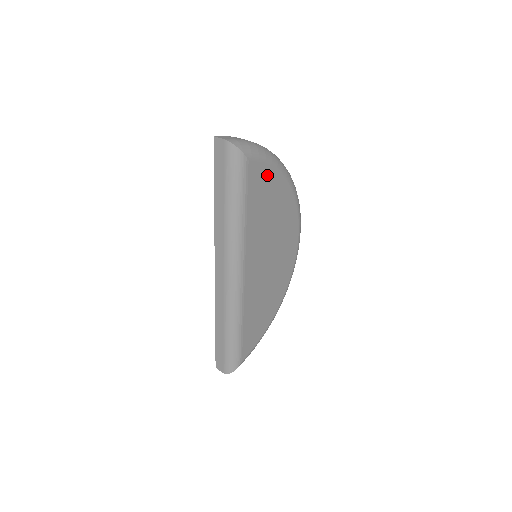
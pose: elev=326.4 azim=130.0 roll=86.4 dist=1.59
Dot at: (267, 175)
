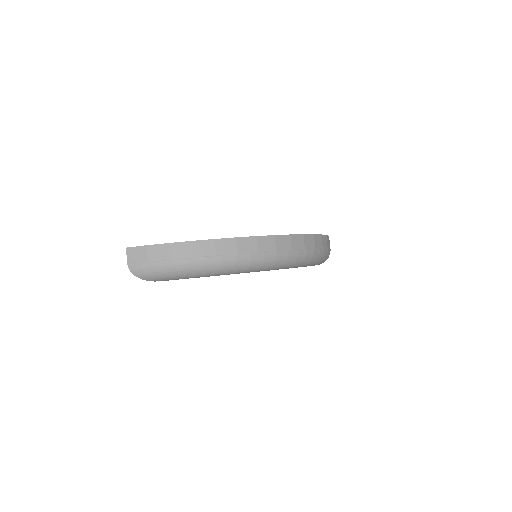
Dot at: occluded
